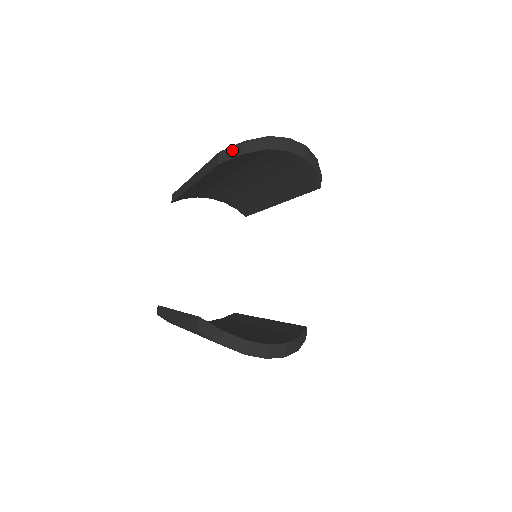
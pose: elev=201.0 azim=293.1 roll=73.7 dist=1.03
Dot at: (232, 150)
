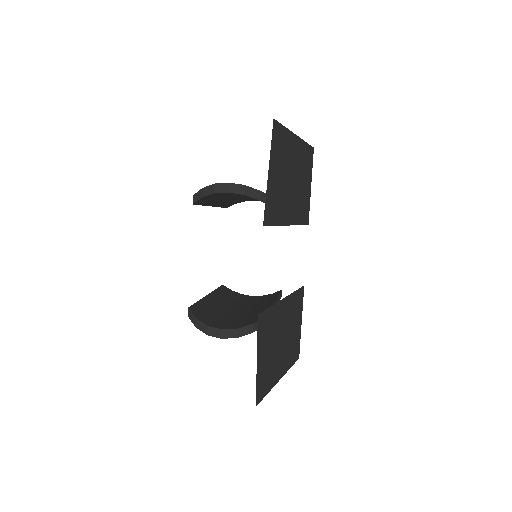
Dot at: (198, 194)
